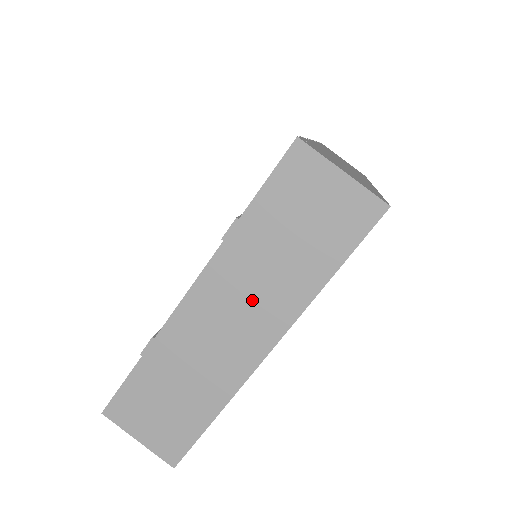
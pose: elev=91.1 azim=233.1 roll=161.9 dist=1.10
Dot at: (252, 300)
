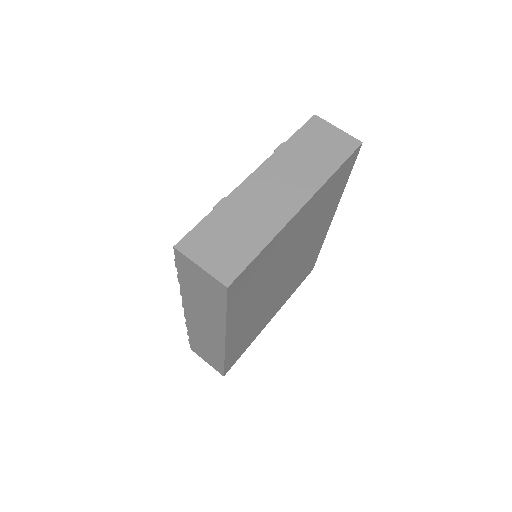
Dot at: (292, 179)
